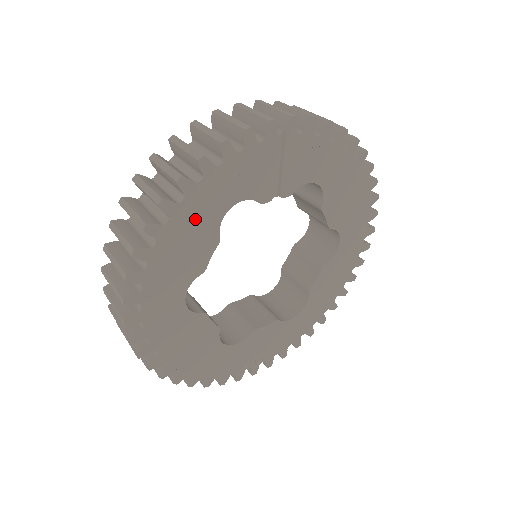
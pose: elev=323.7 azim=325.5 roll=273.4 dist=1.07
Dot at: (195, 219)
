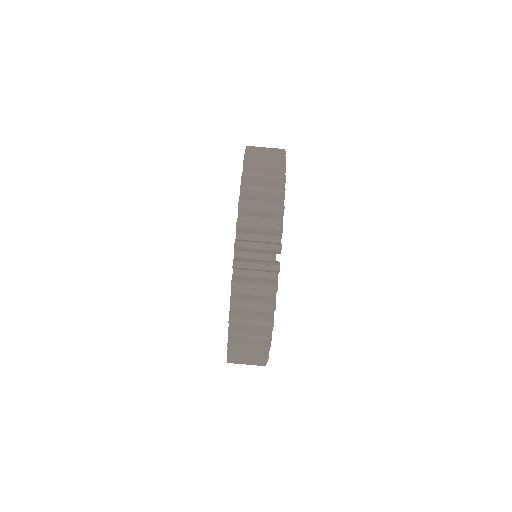
Dot at: occluded
